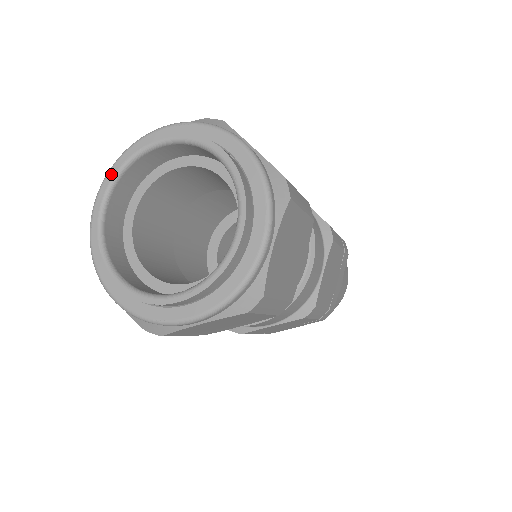
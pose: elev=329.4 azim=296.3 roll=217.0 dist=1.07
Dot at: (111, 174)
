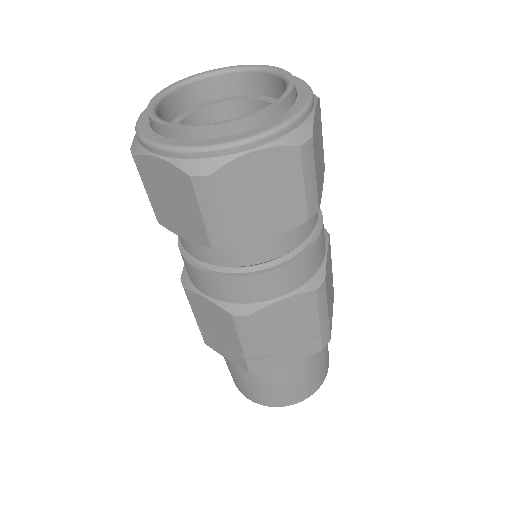
Dot at: (226, 67)
